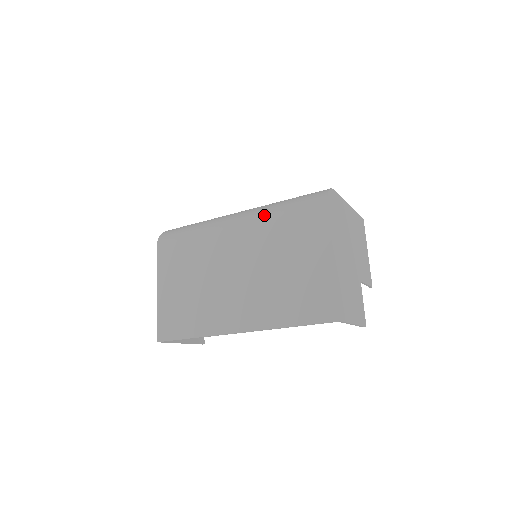
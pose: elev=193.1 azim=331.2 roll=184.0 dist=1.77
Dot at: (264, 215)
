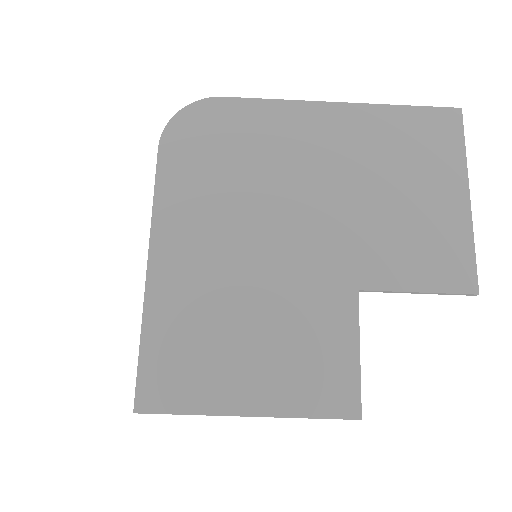
Dot at: occluded
